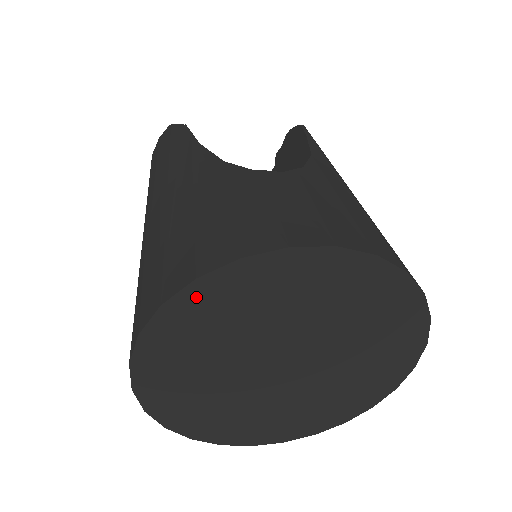
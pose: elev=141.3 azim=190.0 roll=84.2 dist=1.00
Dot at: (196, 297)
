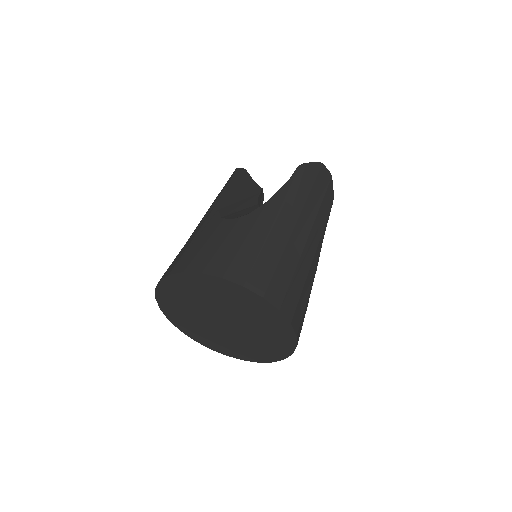
Dot at: (165, 287)
